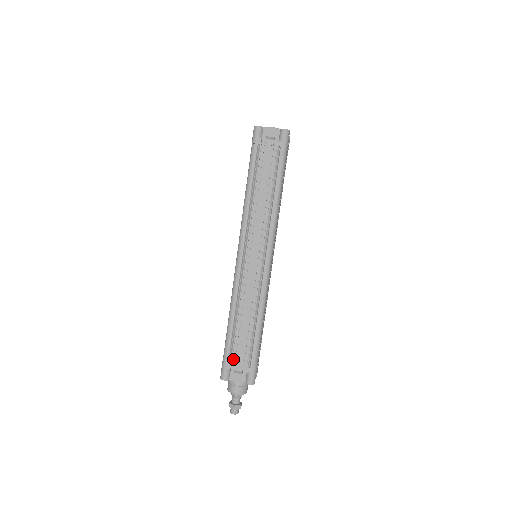
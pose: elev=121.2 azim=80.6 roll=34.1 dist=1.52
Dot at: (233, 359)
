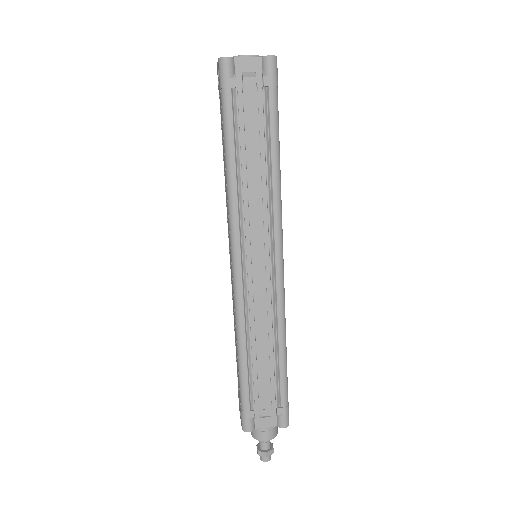
Dot at: (255, 402)
